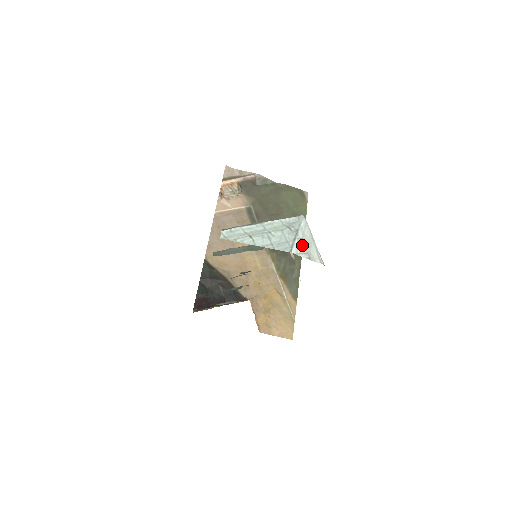
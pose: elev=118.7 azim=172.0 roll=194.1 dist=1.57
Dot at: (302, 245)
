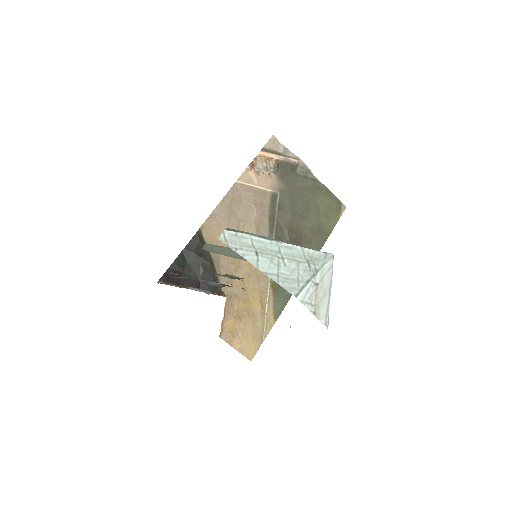
Dot at: (314, 292)
